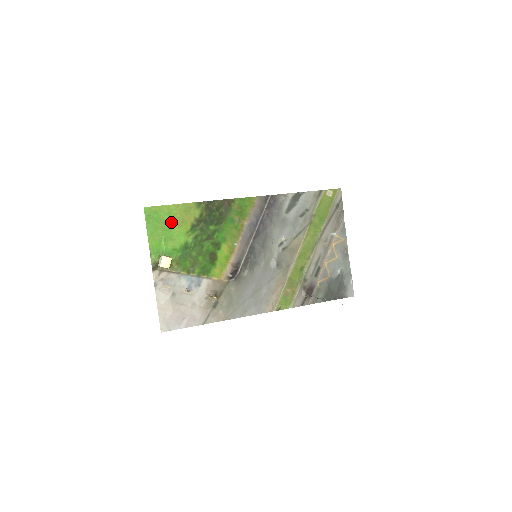
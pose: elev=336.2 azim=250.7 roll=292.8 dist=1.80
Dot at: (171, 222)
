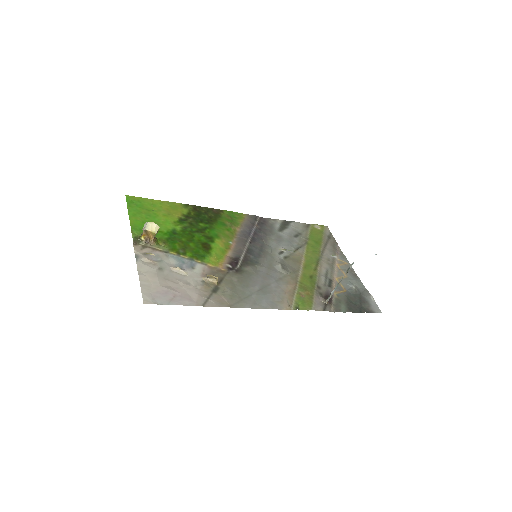
Dot at: (156, 211)
